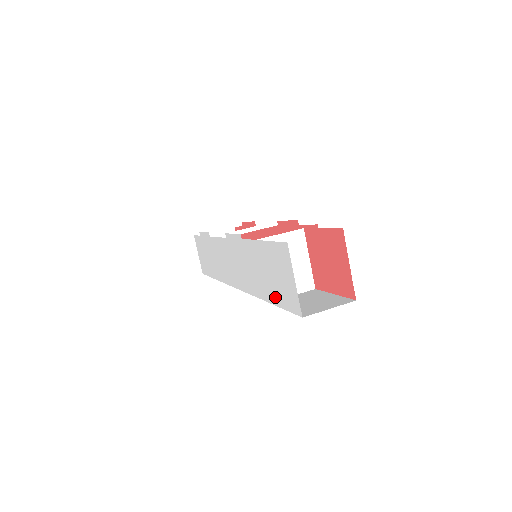
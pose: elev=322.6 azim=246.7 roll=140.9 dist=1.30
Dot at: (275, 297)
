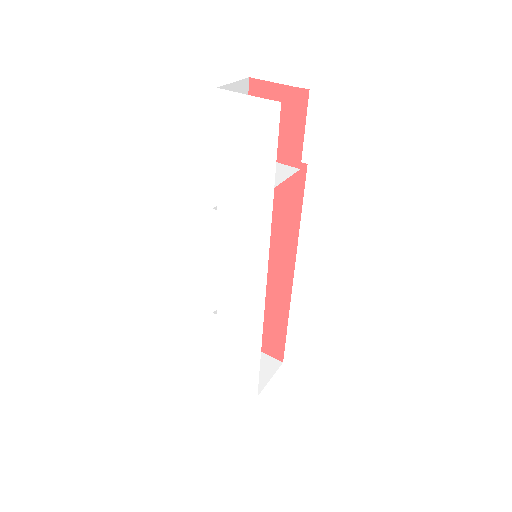
Dot at: (267, 163)
